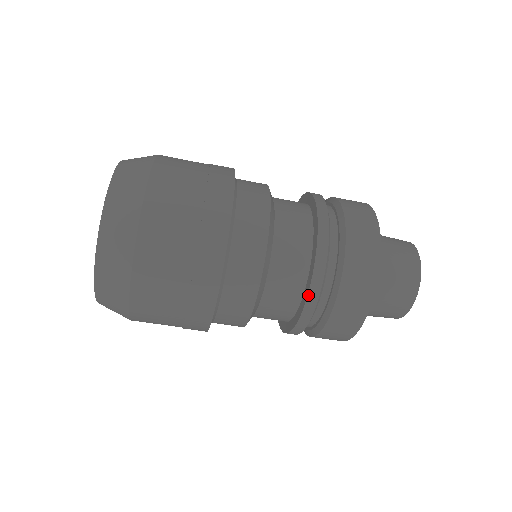
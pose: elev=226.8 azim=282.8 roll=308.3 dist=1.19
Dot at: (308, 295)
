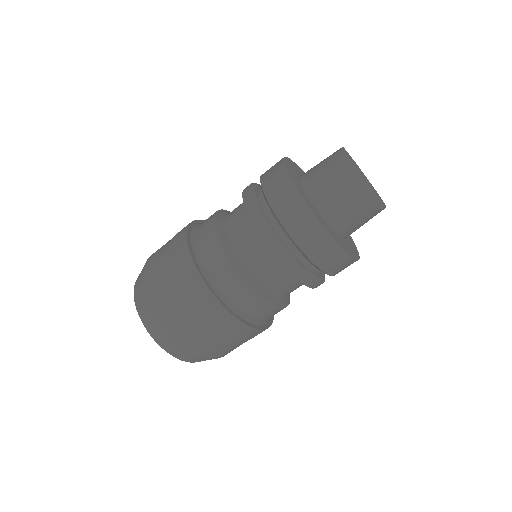
Dot at: (293, 276)
